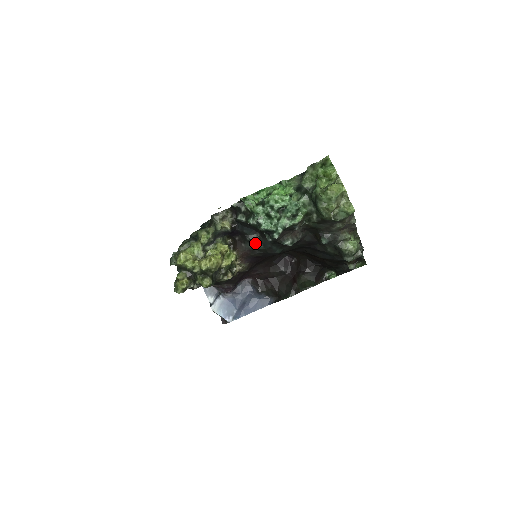
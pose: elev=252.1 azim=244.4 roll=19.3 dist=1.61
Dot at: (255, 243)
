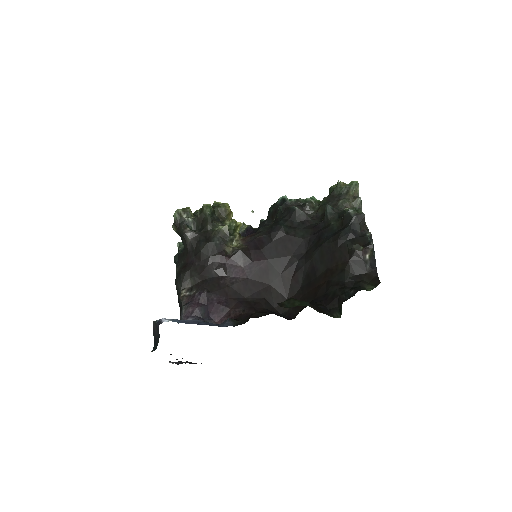
Dot at: occluded
